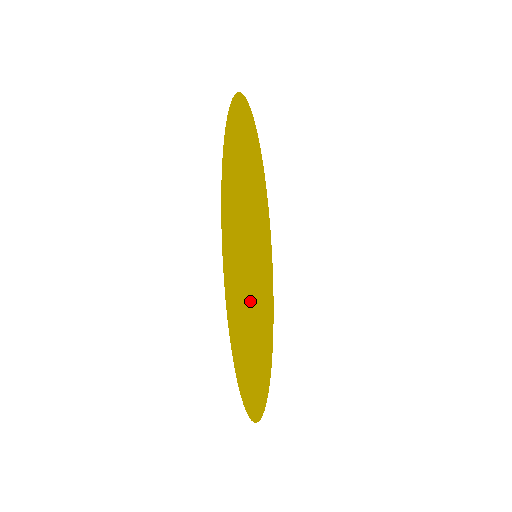
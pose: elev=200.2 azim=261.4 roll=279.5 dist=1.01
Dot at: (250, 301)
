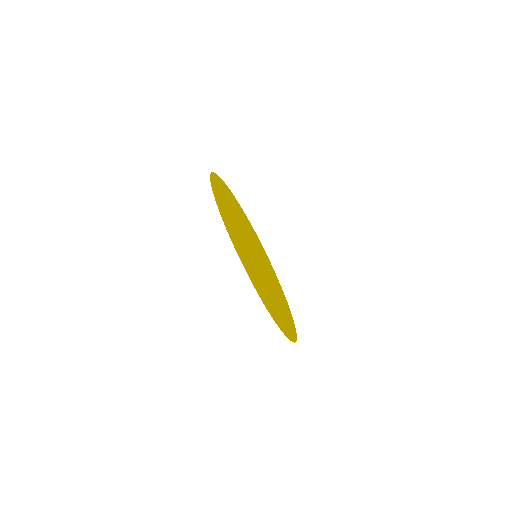
Dot at: (247, 250)
